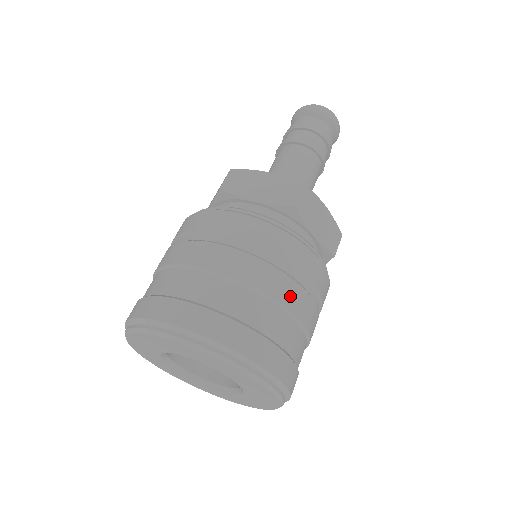
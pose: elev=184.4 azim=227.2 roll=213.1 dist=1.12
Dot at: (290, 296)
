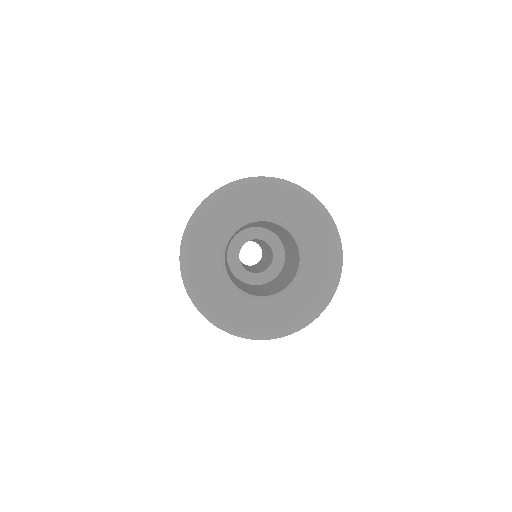
Dot at: occluded
